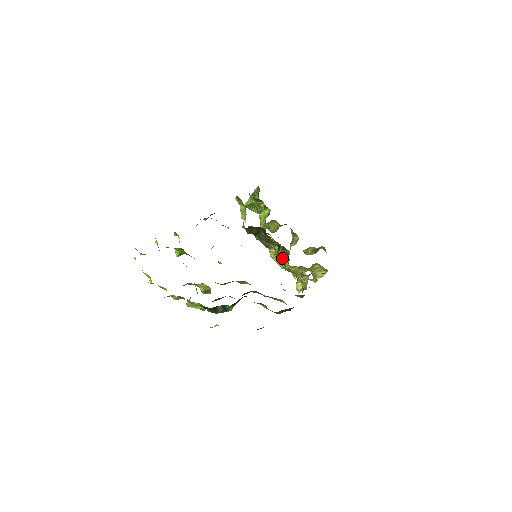
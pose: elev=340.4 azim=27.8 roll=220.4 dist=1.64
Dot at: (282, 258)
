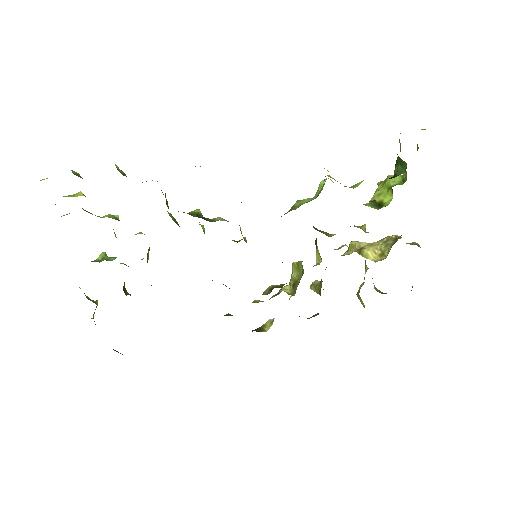
Dot at: (291, 280)
